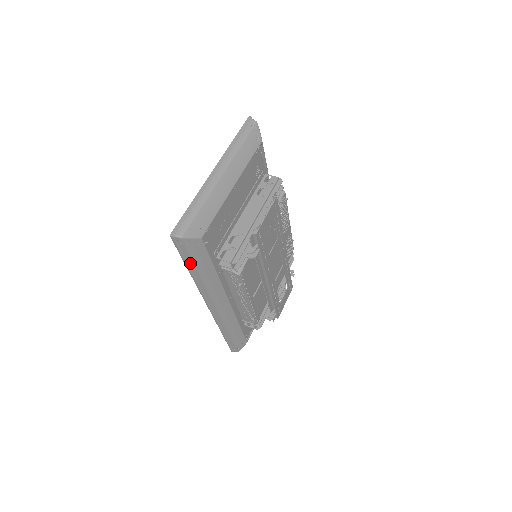
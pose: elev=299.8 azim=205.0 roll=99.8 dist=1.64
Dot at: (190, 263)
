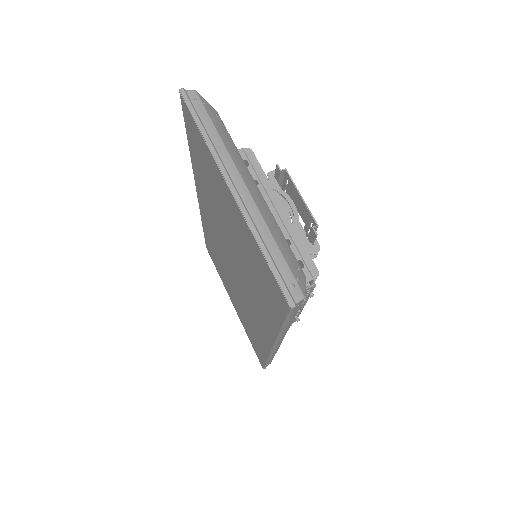
Dot at: (290, 320)
